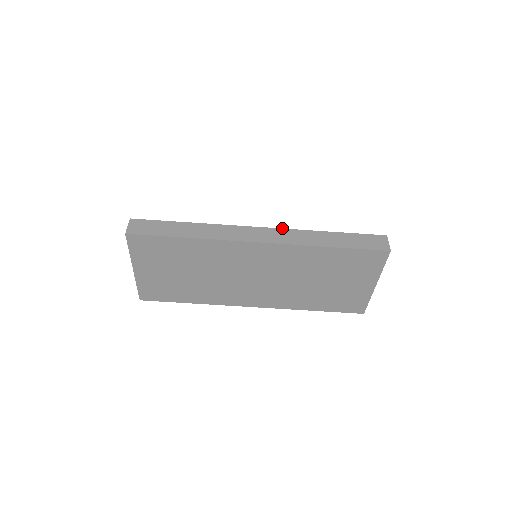
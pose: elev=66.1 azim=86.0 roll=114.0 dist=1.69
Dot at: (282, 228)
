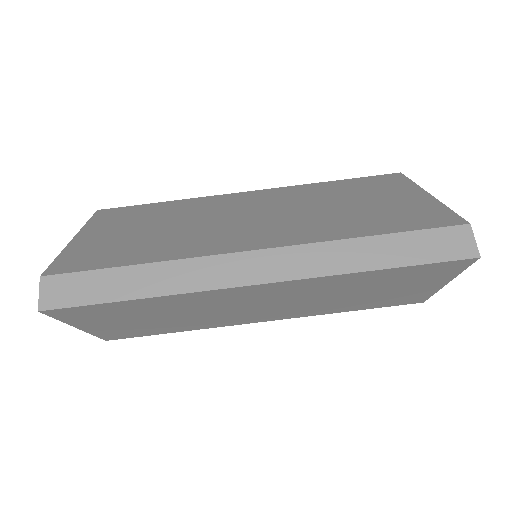
Dot at: (292, 245)
